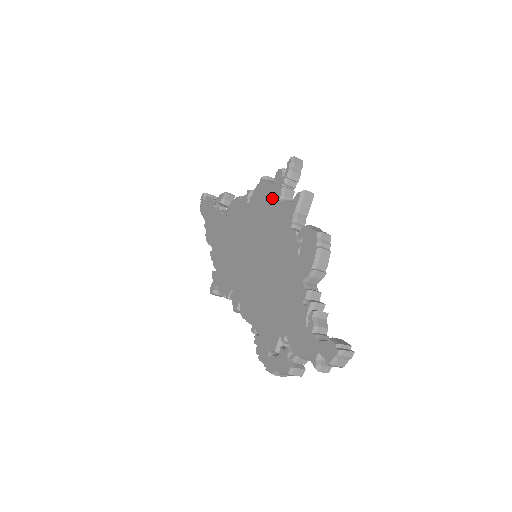
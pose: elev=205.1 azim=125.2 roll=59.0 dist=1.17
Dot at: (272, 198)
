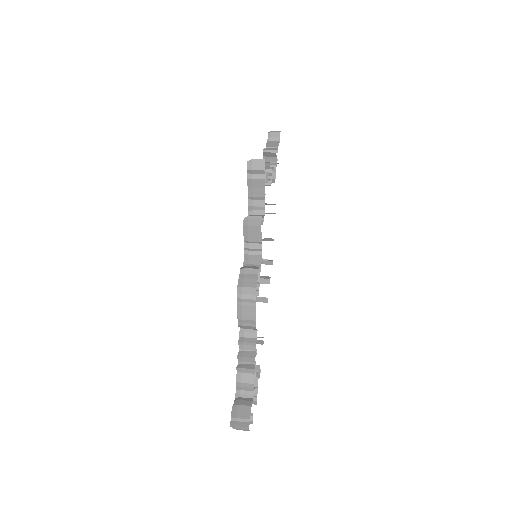
Dot at: occluded
